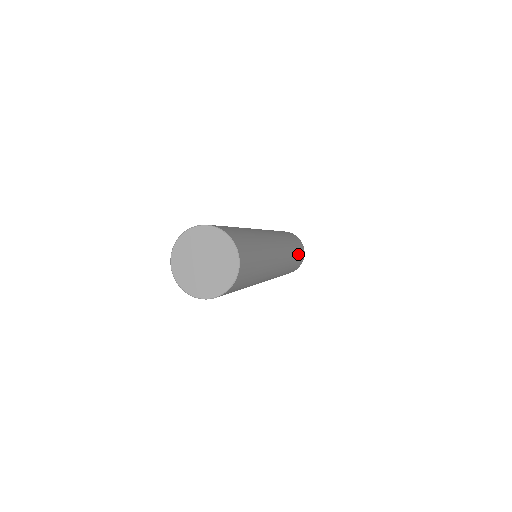
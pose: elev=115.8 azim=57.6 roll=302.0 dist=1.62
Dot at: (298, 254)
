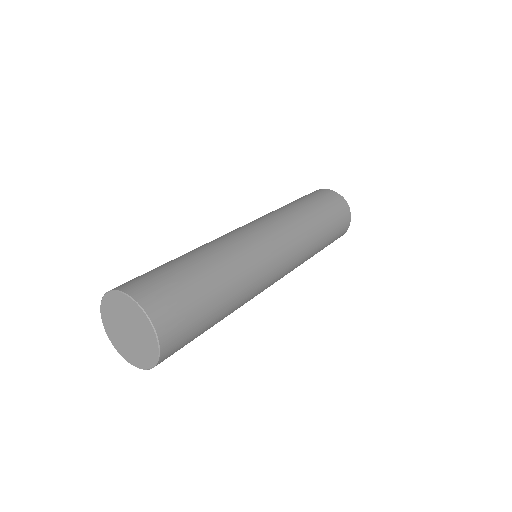
Dot at: (332, 232)
